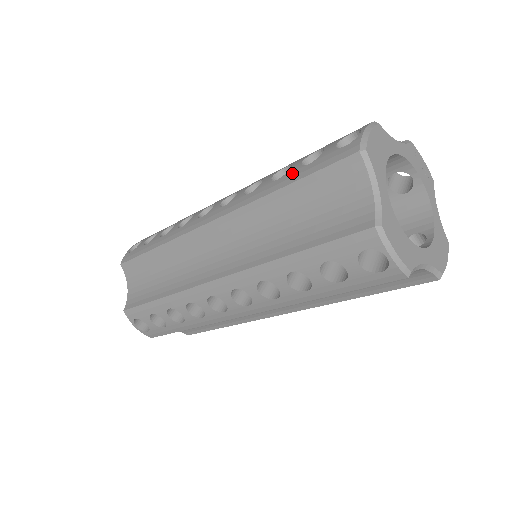
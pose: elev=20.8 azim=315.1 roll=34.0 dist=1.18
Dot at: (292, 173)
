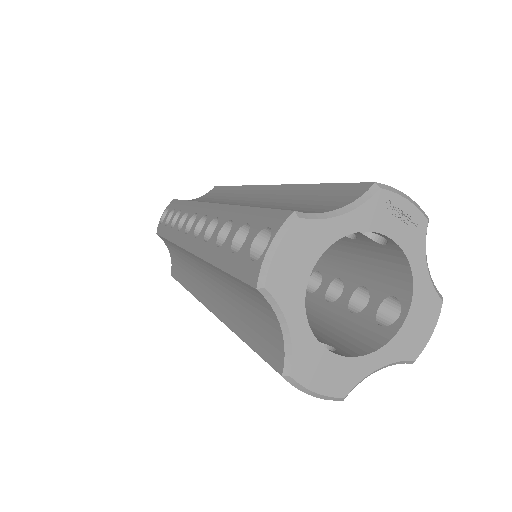
Dot at: (224, 252)
